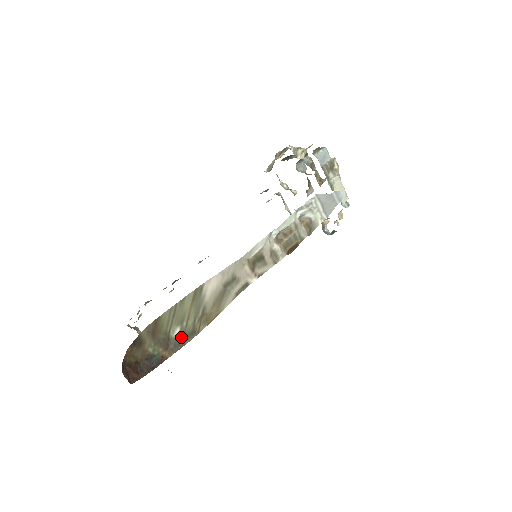
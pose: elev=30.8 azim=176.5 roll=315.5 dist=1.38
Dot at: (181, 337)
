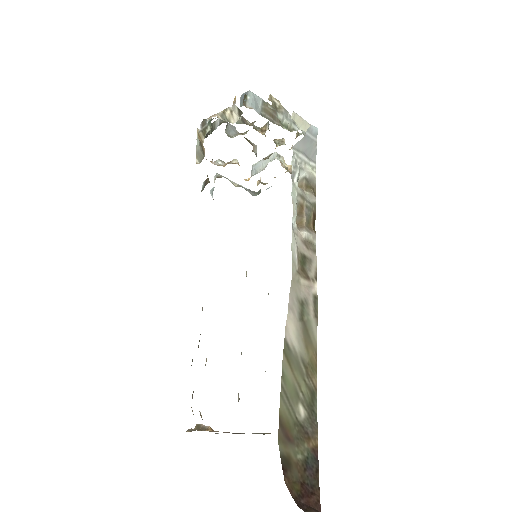
Dot at: (308, 411)
